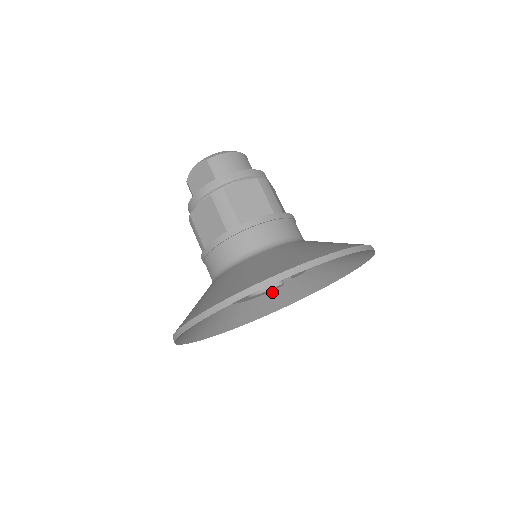
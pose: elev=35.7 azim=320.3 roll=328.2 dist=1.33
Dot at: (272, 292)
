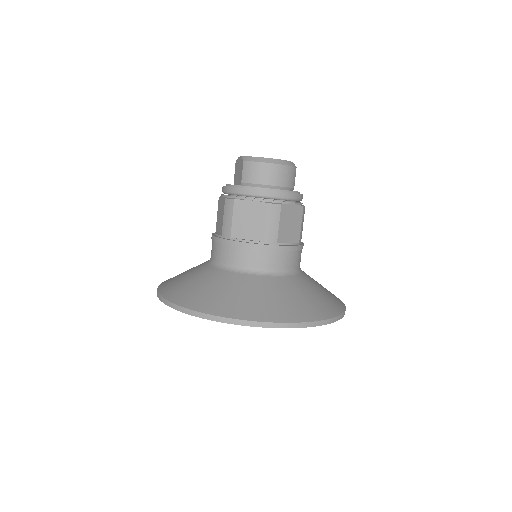
Dot at: occluded
